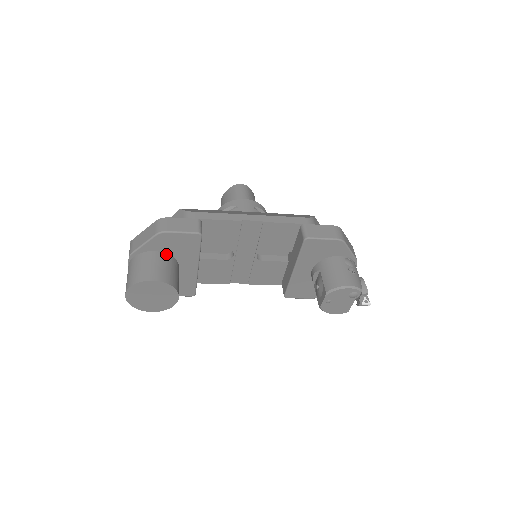
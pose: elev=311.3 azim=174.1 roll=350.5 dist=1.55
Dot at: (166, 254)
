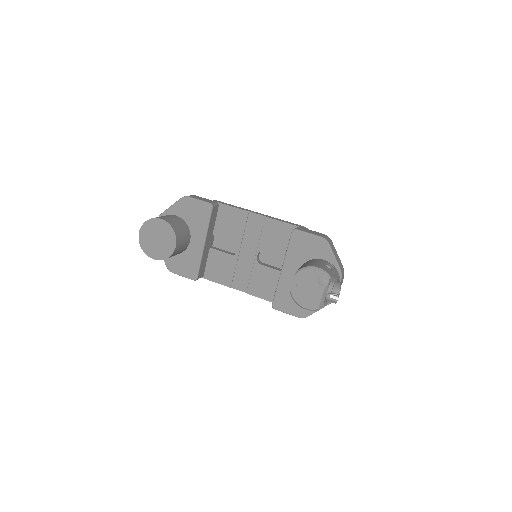
Dot at: (183, 220)
